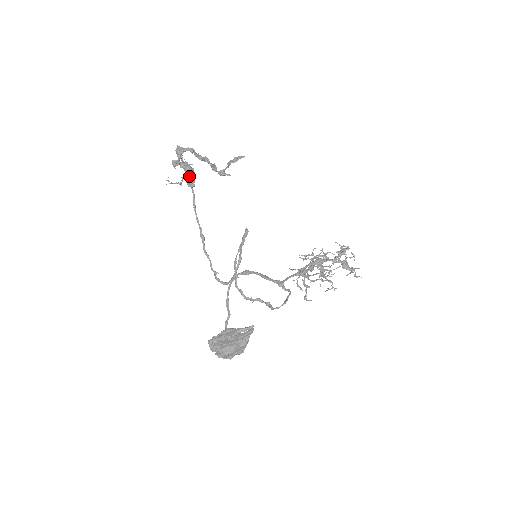
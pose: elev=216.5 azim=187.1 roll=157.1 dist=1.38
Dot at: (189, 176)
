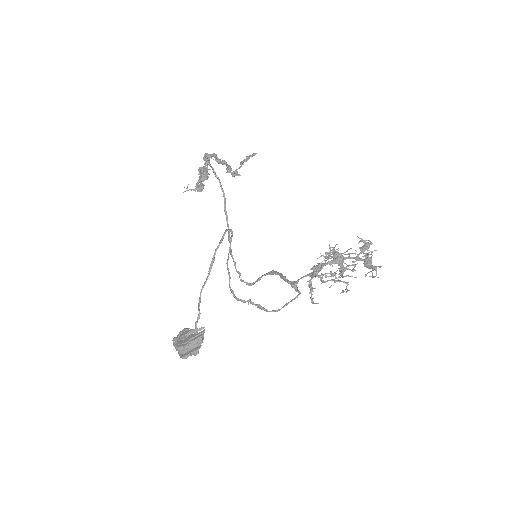
Dot at: (200, 181)
